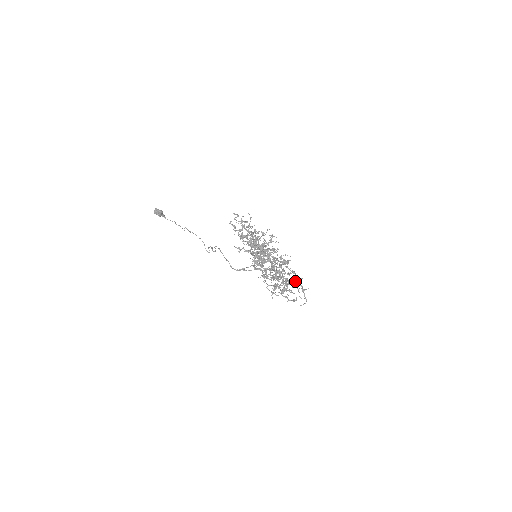
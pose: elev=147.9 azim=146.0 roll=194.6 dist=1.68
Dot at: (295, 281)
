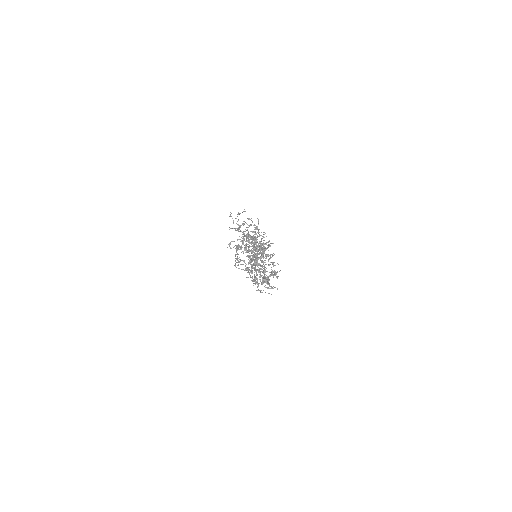
Dot at: (244, 248)
